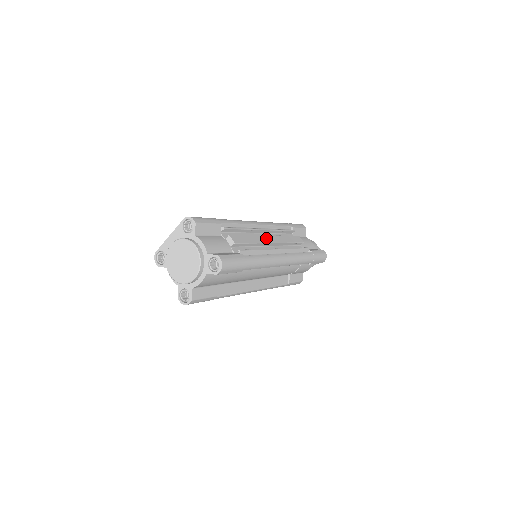
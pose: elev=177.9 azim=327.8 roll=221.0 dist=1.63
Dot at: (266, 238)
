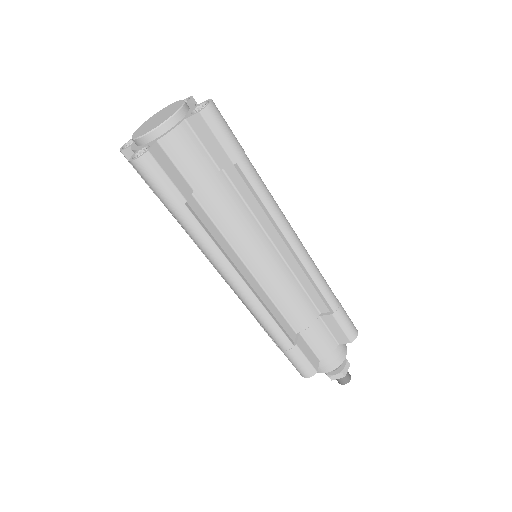
Dot at: occluded
